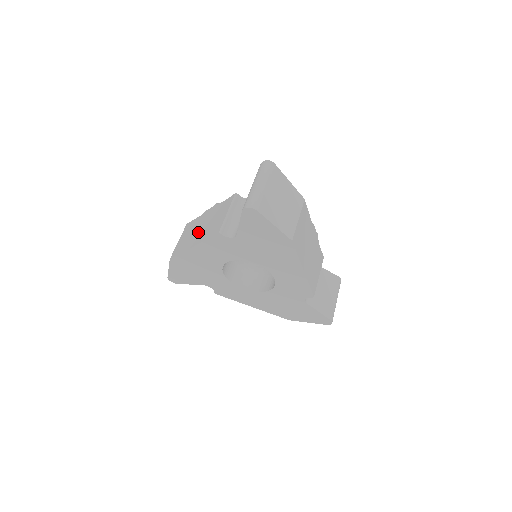
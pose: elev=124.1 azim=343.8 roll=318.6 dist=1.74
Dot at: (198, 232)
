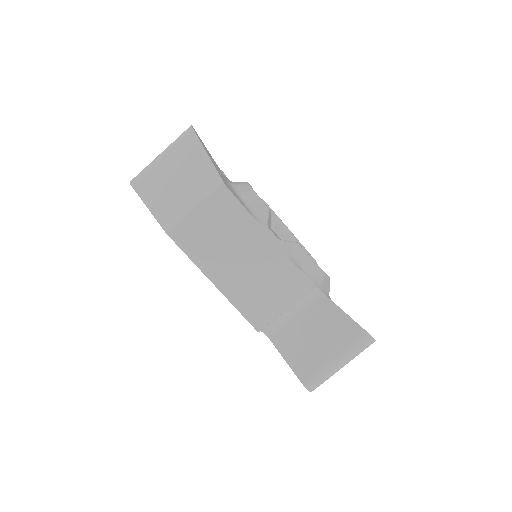
Dot at: (234, 264)
